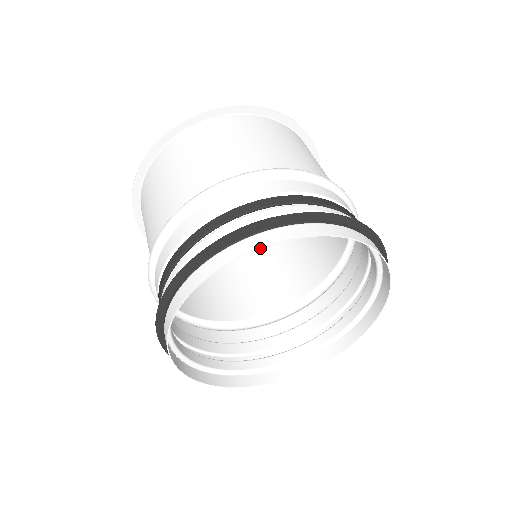
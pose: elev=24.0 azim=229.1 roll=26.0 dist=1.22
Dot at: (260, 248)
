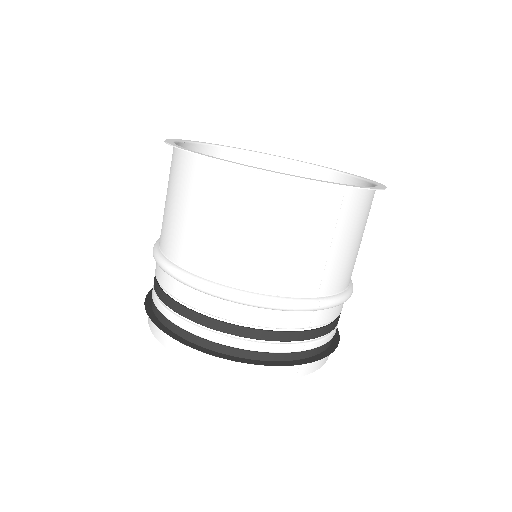
Dot at: (205, 368)
